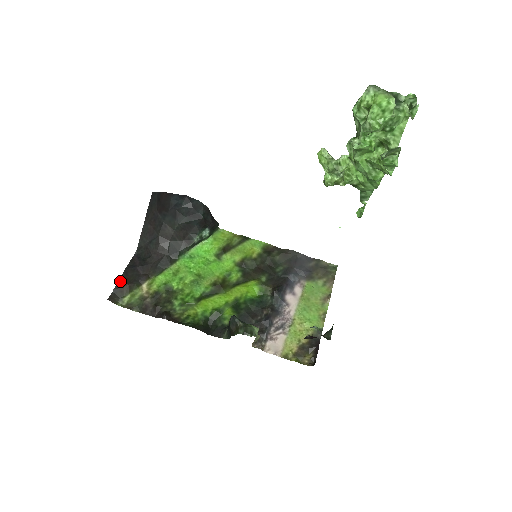
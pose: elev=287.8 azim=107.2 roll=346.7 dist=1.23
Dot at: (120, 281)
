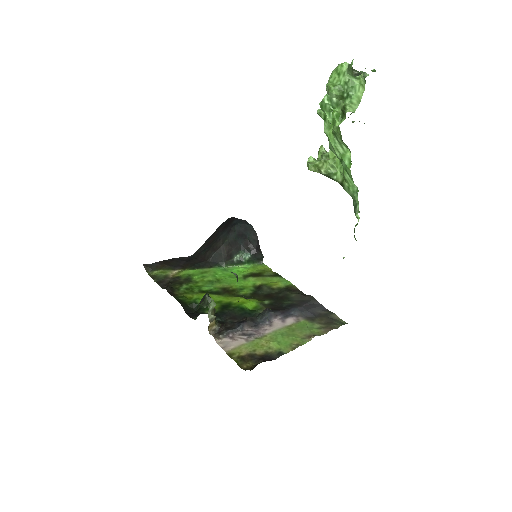
Dot at: (163, 261)
